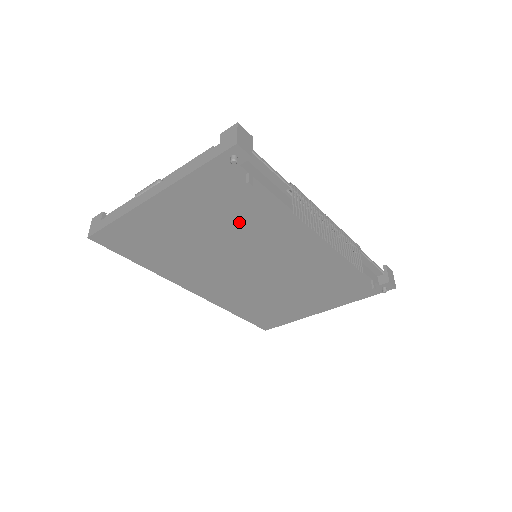
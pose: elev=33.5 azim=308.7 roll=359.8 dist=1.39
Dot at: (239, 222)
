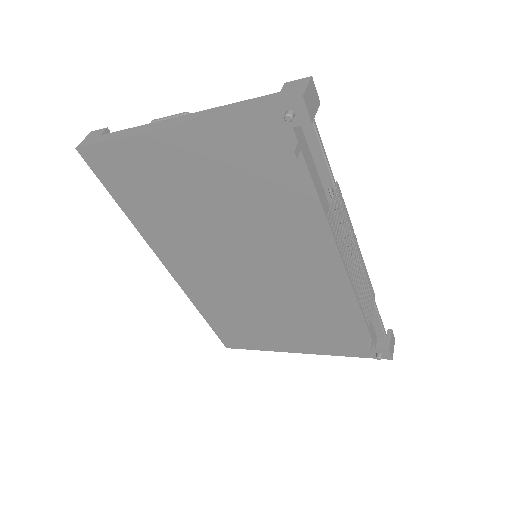
Dot at: (257, 203)
